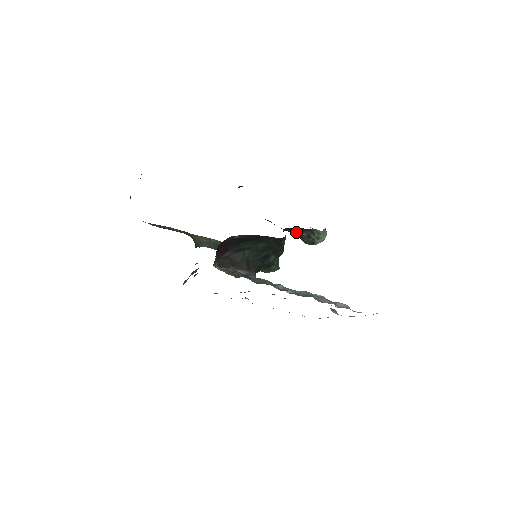
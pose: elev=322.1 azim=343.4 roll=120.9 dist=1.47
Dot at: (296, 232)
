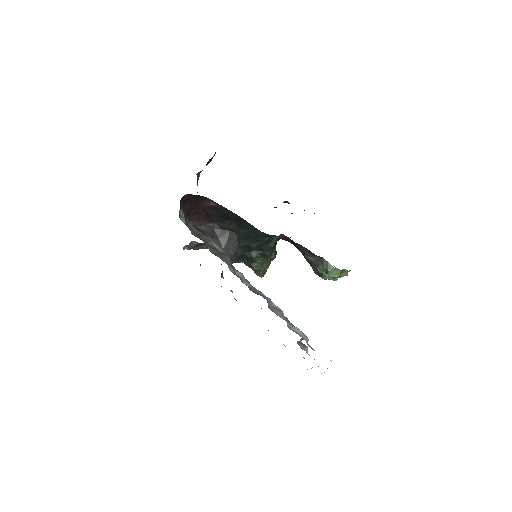
Dot at: (302, 252)
